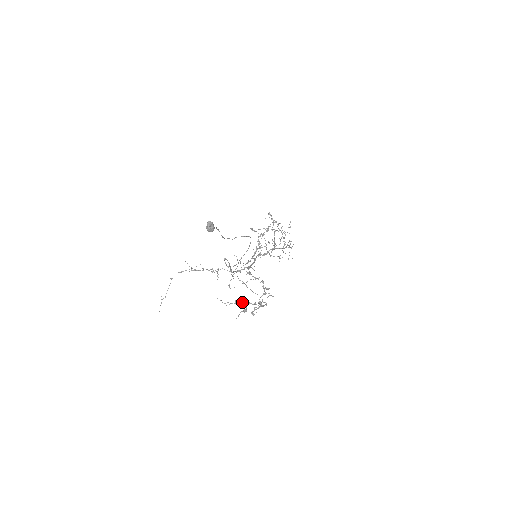
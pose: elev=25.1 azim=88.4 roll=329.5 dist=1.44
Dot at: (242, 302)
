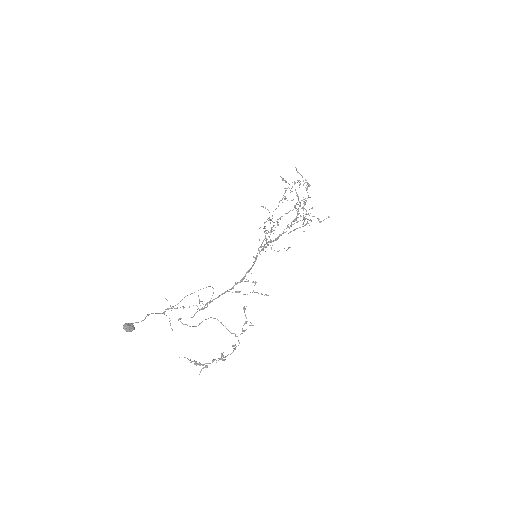
Dot at: occluded
